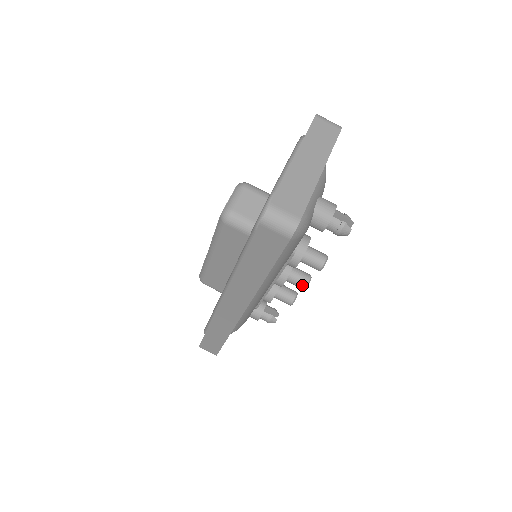
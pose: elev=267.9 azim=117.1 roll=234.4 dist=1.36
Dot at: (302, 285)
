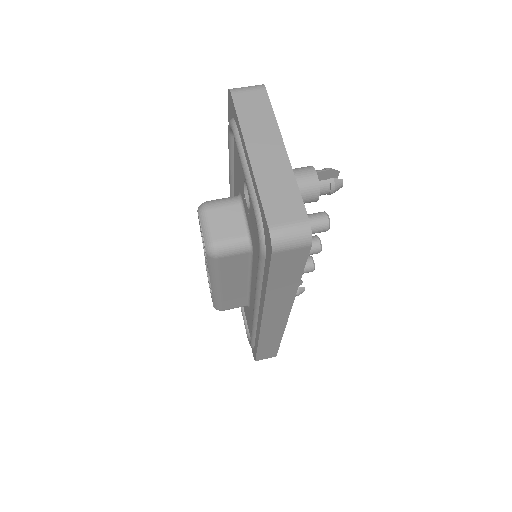
Dot at: (316, 251)
